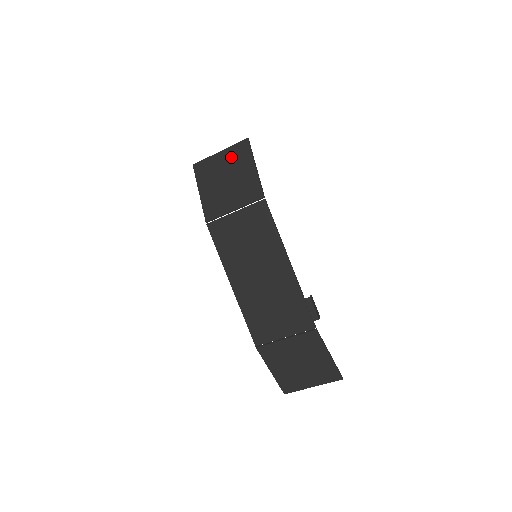
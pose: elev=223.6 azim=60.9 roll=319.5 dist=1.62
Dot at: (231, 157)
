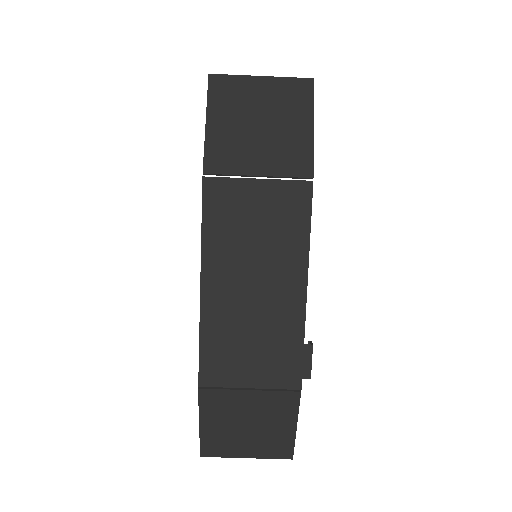
Dot at: (278, 93)
